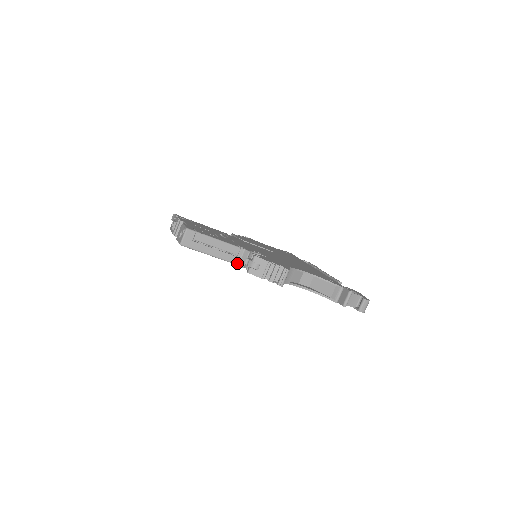
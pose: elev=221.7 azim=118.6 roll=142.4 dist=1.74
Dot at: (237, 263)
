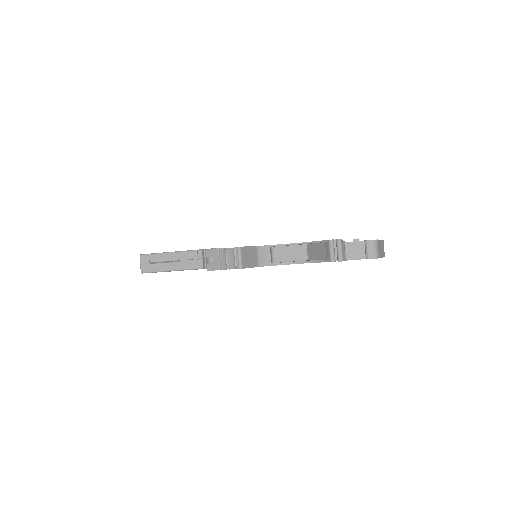
Dot at: (201, 267)
